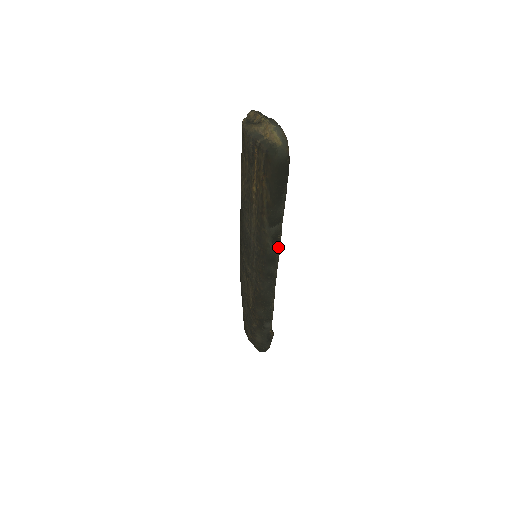
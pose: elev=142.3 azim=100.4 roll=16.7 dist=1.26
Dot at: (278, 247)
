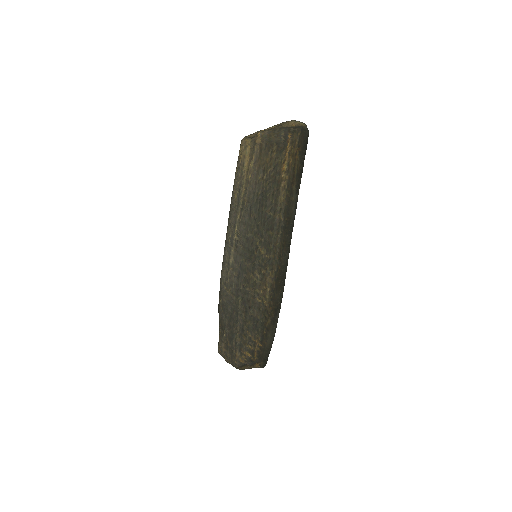
Dot at: occluded
